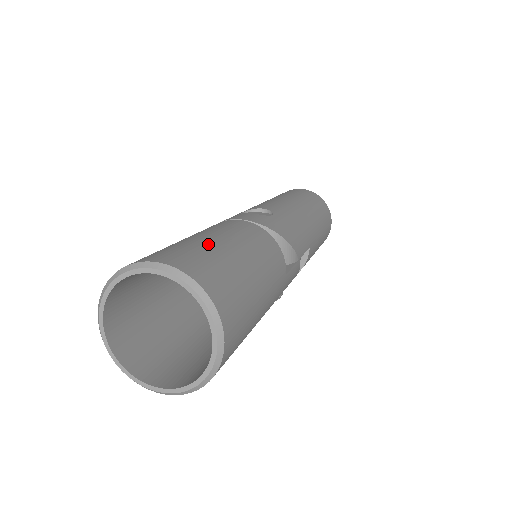
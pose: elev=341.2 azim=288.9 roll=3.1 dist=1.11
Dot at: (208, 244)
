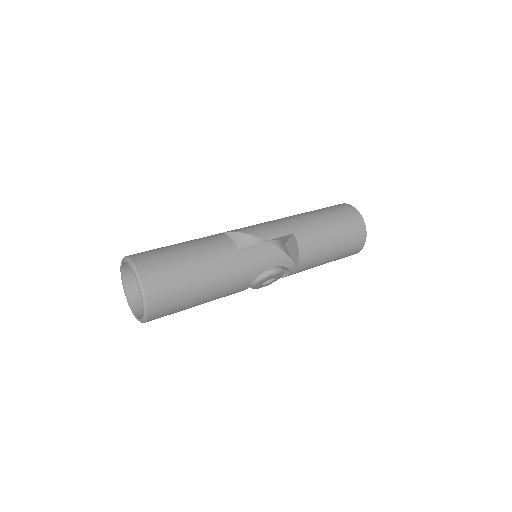
Dot at: occluded
